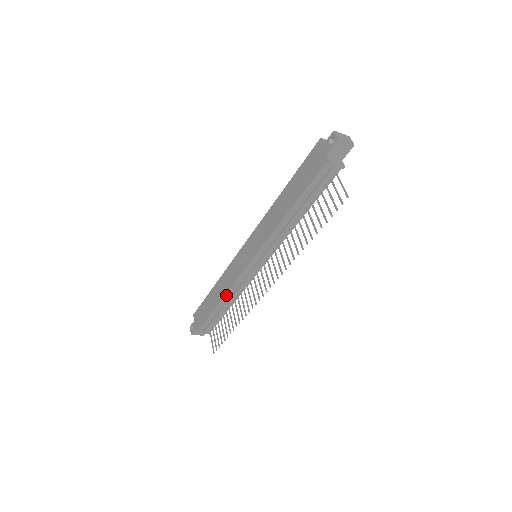
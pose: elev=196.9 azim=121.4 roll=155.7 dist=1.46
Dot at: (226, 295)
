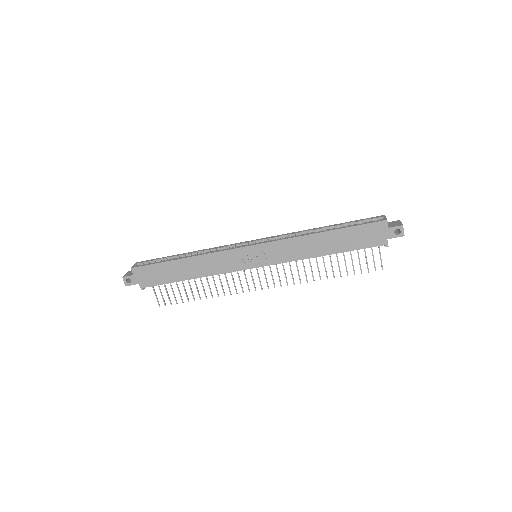
Dot at: (205, 276)
